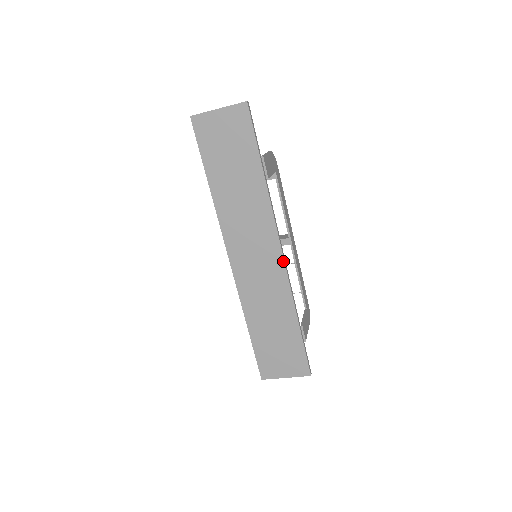
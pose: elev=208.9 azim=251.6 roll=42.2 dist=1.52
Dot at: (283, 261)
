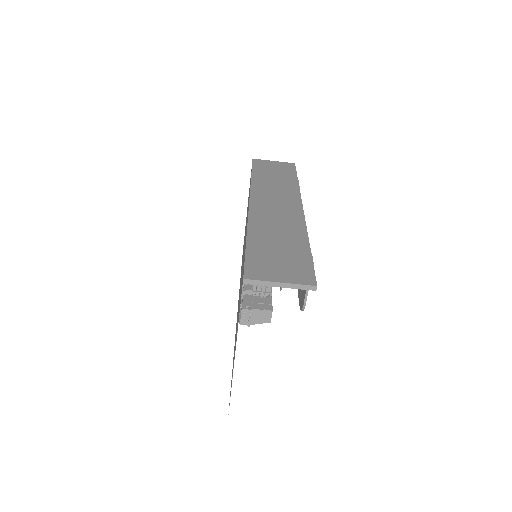
Dot at: (303, 212)
